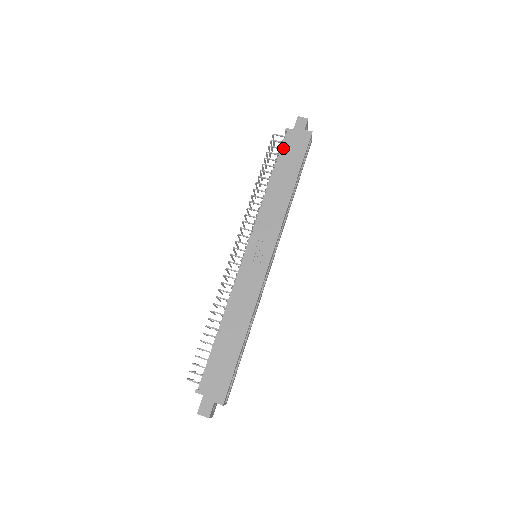
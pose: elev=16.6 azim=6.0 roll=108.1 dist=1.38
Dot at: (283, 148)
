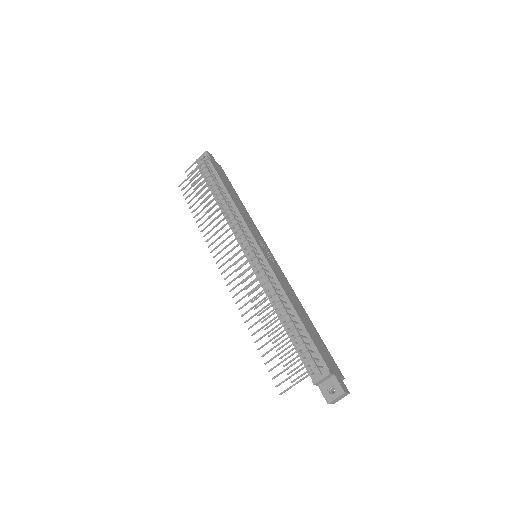
Dot at: (217, 171)
